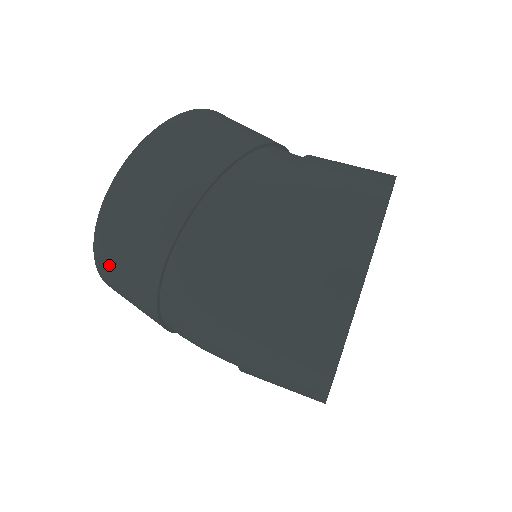
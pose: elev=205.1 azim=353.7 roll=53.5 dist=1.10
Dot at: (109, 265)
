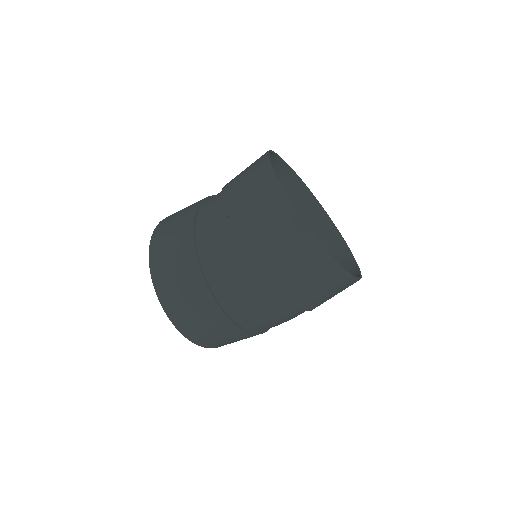
Dot at: (191, 328)
